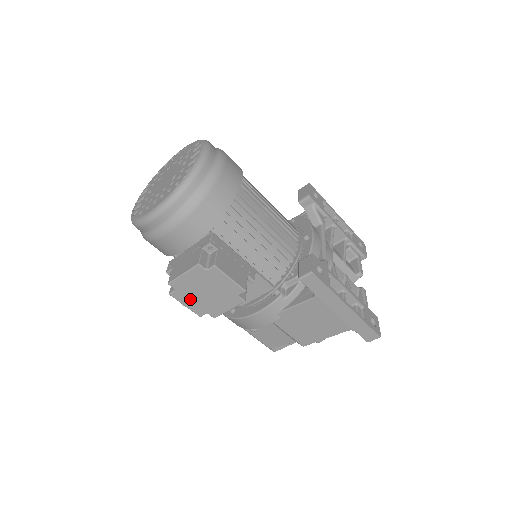
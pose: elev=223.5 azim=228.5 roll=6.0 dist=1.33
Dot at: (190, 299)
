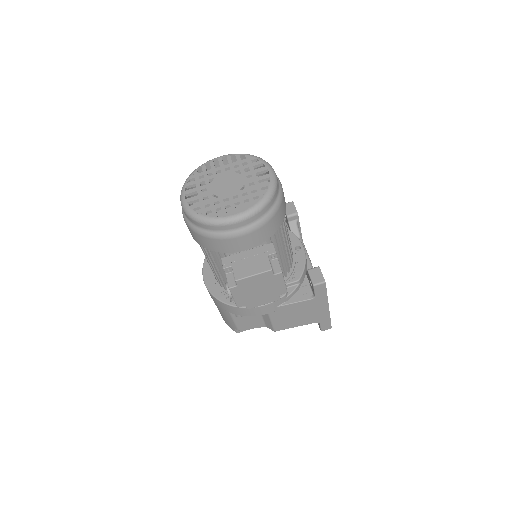
Dot at: (242, 294)
